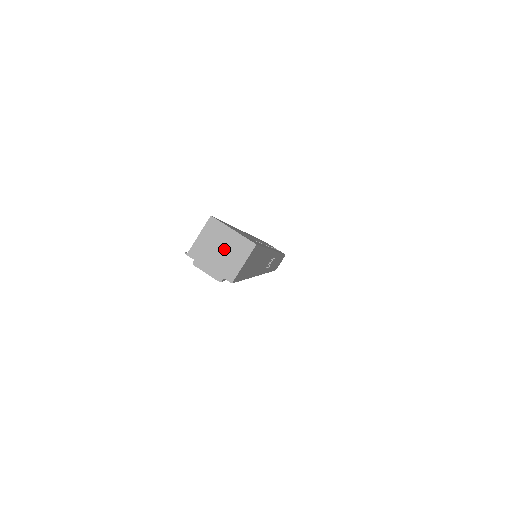
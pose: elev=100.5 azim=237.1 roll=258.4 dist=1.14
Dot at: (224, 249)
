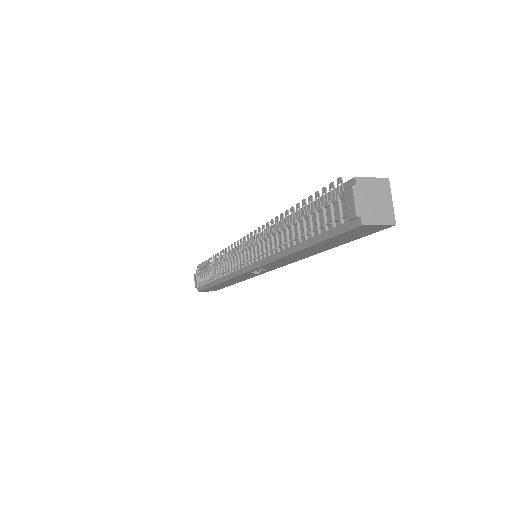
Dot at: (377, 203)
